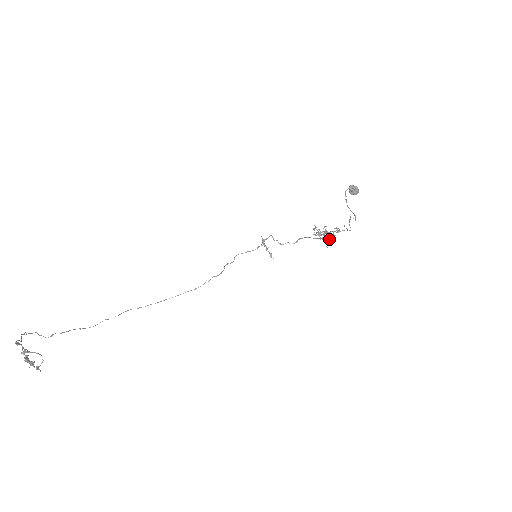
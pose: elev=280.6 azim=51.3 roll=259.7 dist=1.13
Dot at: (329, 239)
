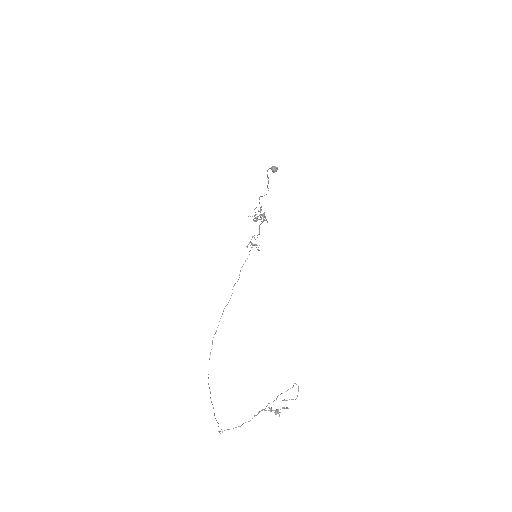
Dot at: occluded
